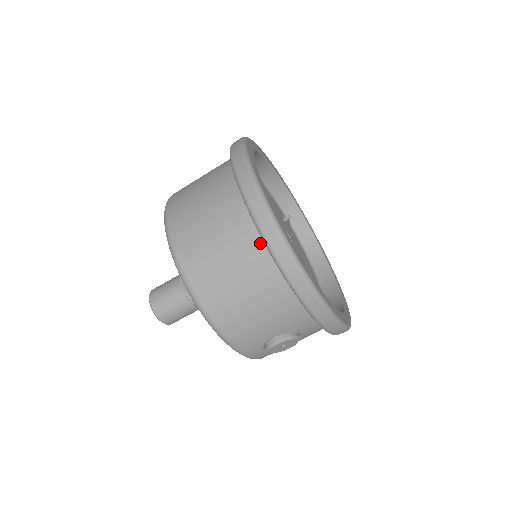
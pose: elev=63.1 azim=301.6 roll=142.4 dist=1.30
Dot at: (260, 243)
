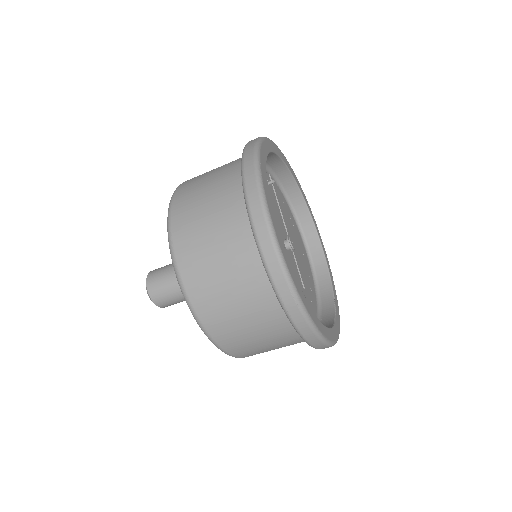
Dot at: occluded
